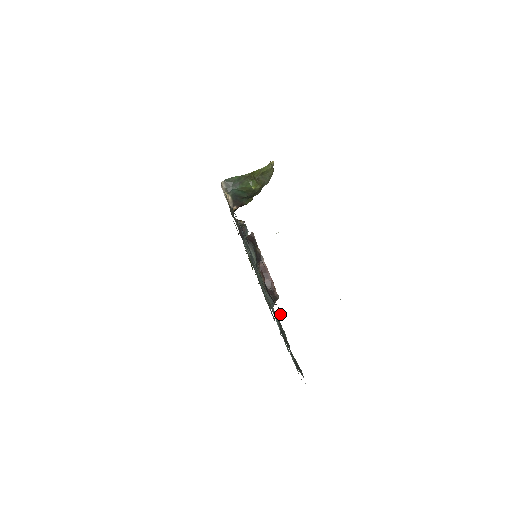
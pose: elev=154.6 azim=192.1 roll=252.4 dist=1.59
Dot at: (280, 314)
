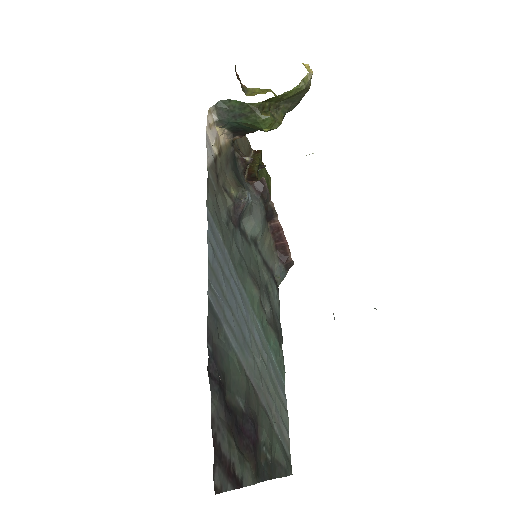
Dot at: (253, 468)
